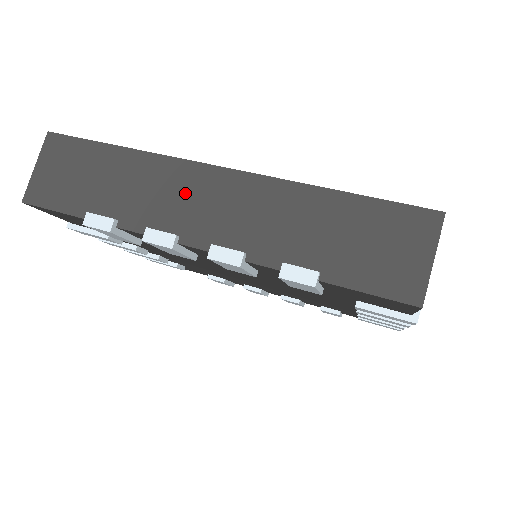
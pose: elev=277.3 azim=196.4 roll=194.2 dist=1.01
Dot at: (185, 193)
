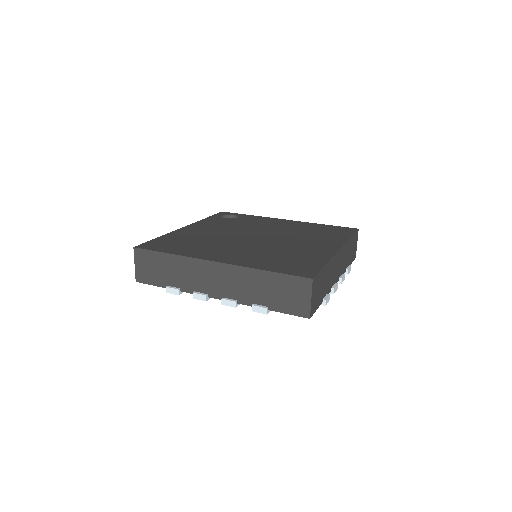
Dot at: (204, 275)
